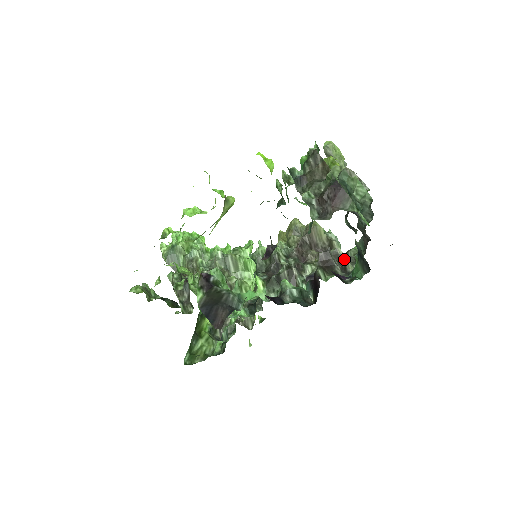
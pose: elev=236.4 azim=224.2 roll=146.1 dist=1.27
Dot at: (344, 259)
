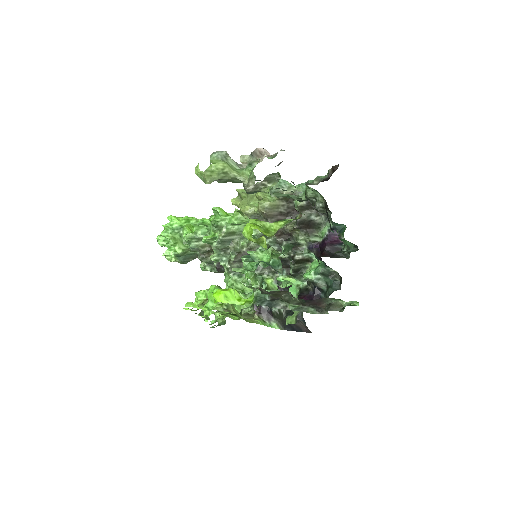
Dot at: (310, 203)
